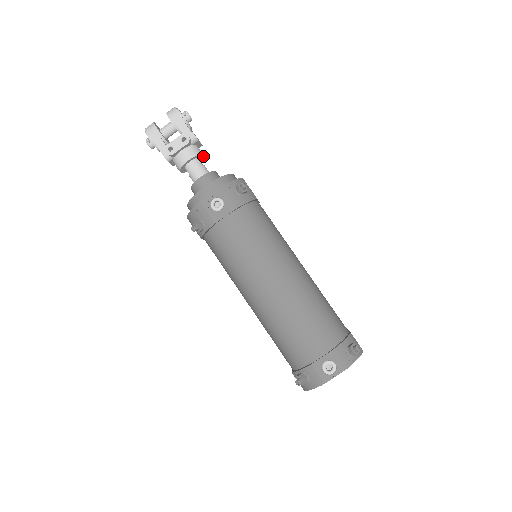
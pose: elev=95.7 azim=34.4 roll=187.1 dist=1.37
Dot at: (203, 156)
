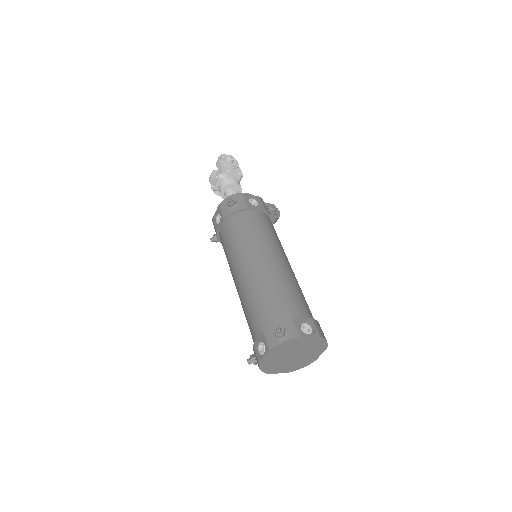
Dot at: (237, 184)
